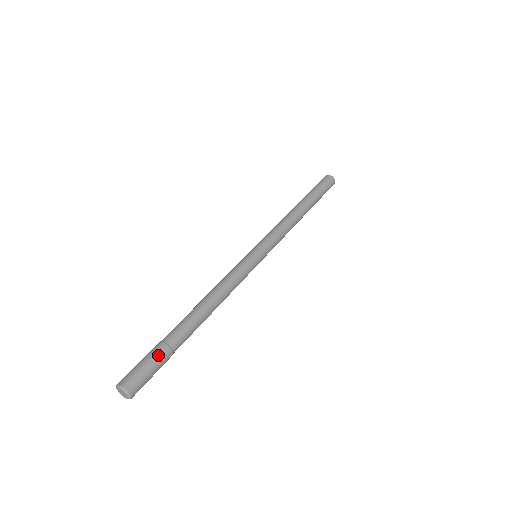
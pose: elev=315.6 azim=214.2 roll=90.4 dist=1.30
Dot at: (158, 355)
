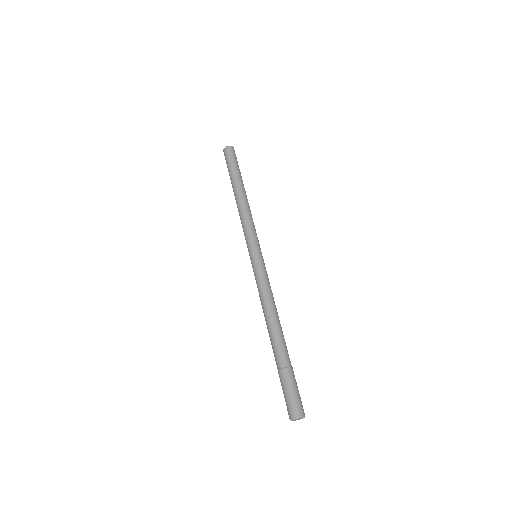
Dot at: (285, 380)
